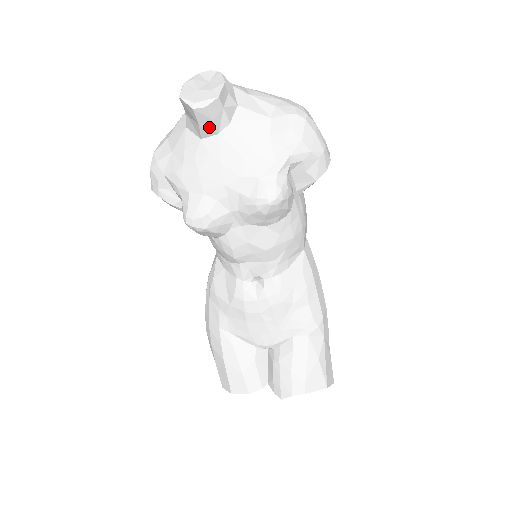
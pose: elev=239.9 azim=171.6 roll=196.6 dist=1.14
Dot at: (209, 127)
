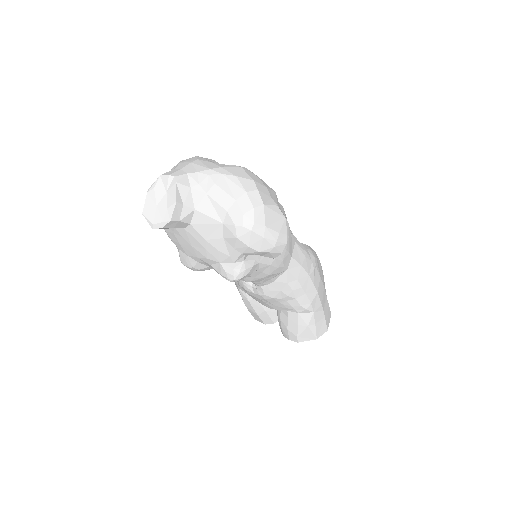
Dot at: occluded
